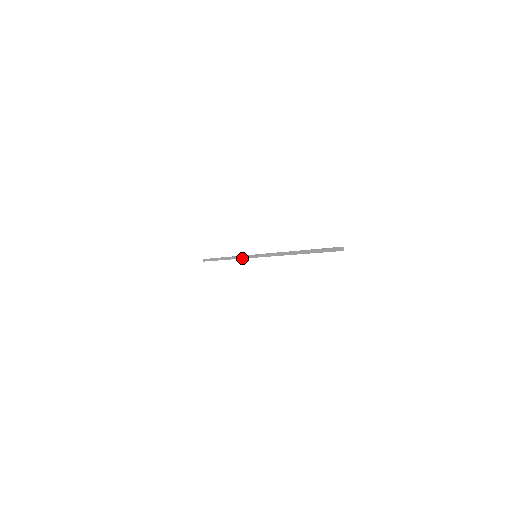
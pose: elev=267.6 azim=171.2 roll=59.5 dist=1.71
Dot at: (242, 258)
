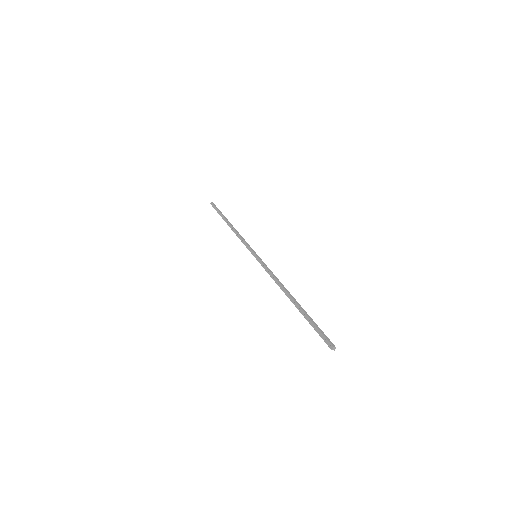
Dot at: occluded
